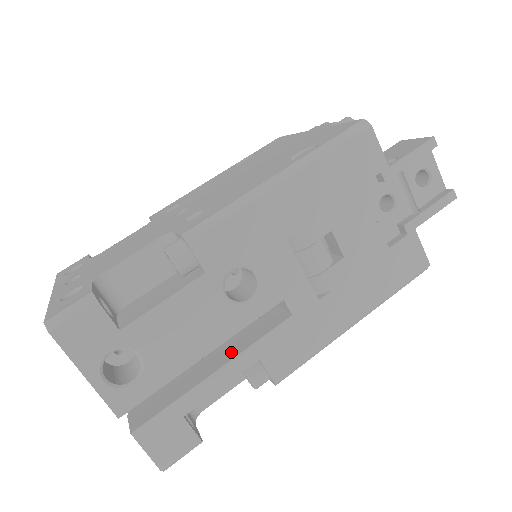
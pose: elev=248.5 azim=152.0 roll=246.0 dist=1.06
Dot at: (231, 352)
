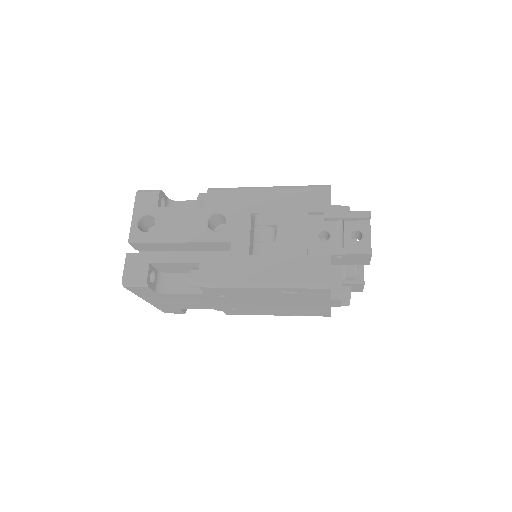
Dot at: occluded
